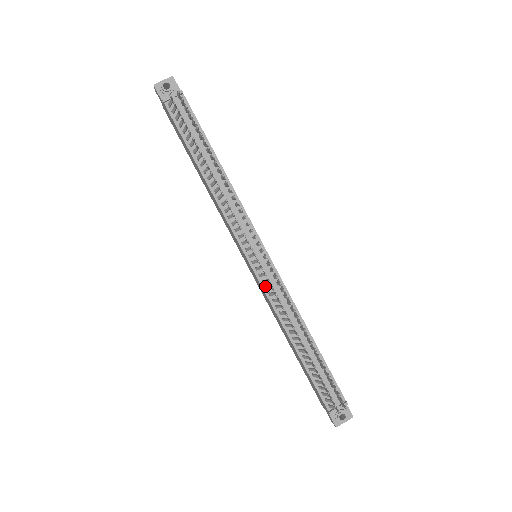
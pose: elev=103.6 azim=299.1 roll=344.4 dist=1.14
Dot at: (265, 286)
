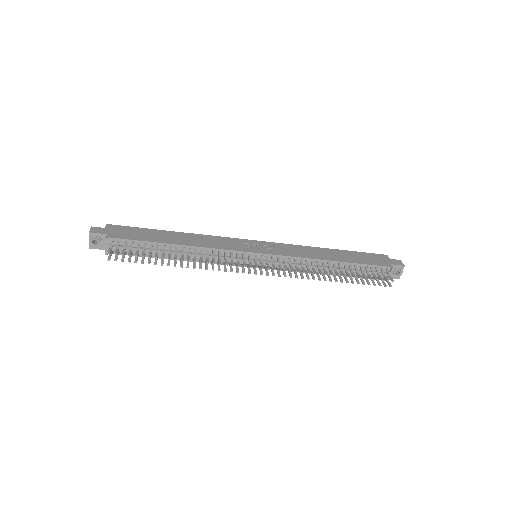
Dot at: occluded
